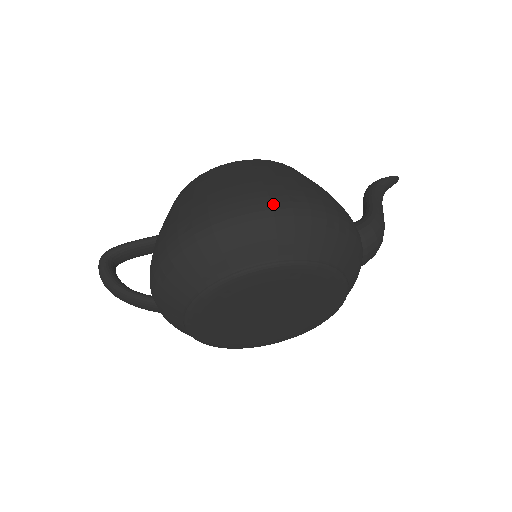
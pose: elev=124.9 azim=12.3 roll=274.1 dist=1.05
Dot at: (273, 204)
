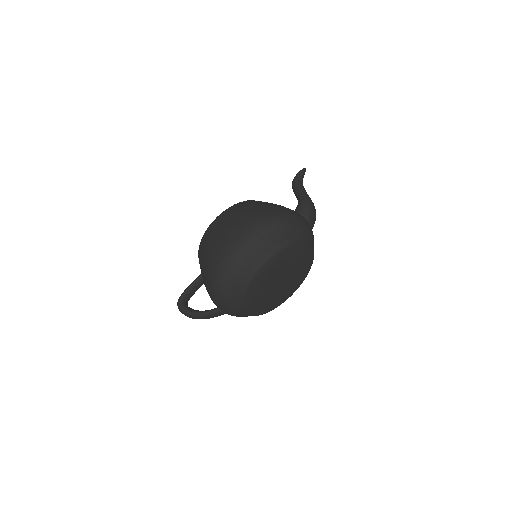
Dot at: (252, 230)
